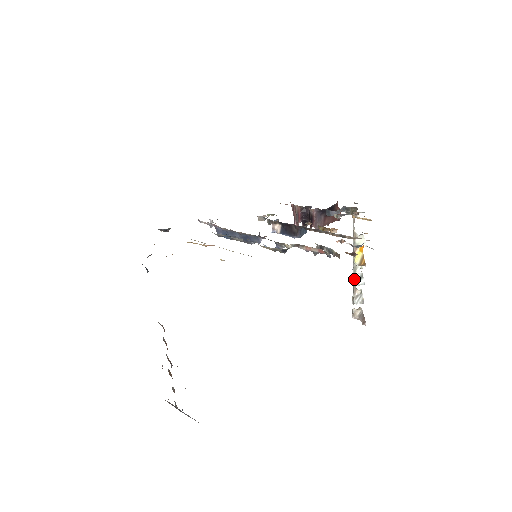
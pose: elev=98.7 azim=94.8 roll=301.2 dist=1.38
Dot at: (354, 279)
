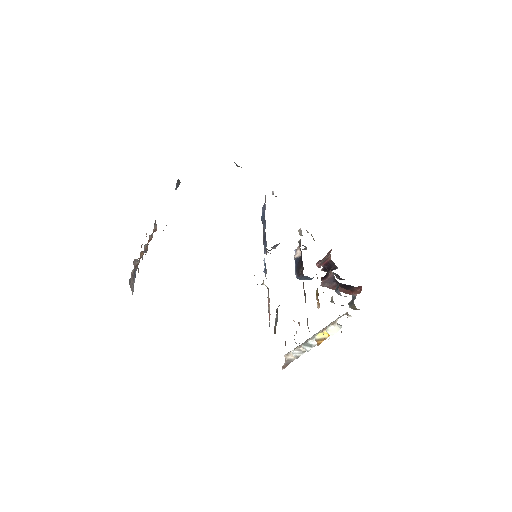
Dot at: (307, 341)
